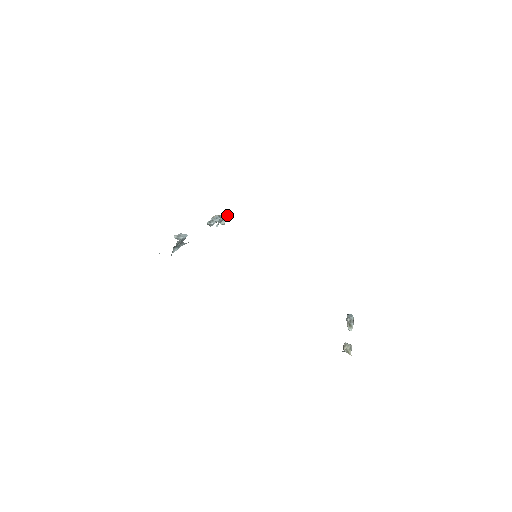
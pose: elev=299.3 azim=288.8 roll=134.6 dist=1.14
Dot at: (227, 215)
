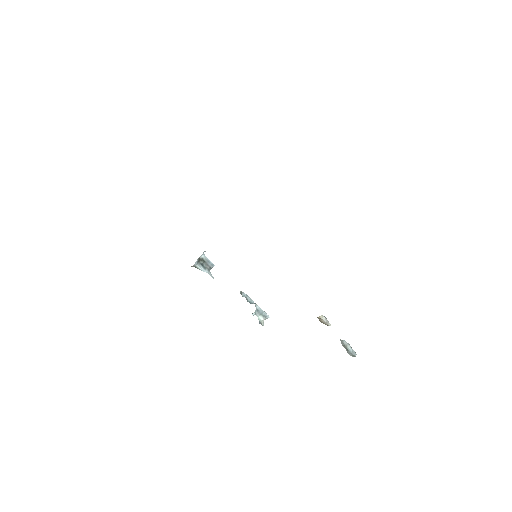
Dot at: (265, 312)
